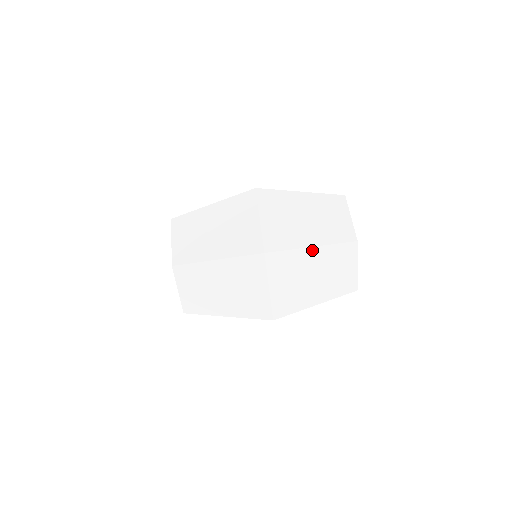
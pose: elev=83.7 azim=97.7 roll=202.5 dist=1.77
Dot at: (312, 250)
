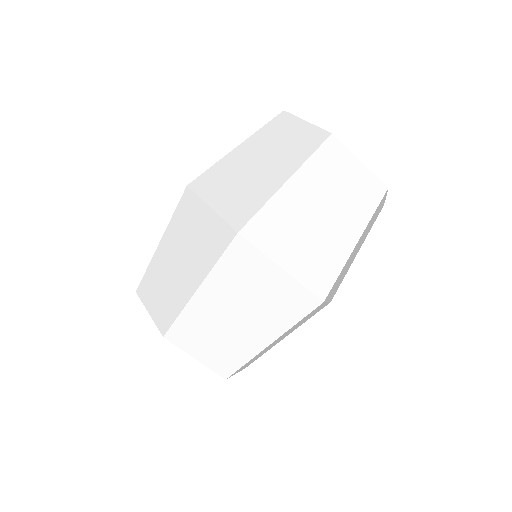
Dot at: (289, 186)
